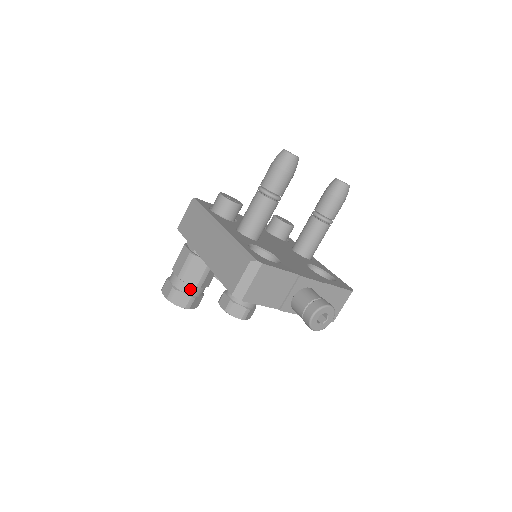
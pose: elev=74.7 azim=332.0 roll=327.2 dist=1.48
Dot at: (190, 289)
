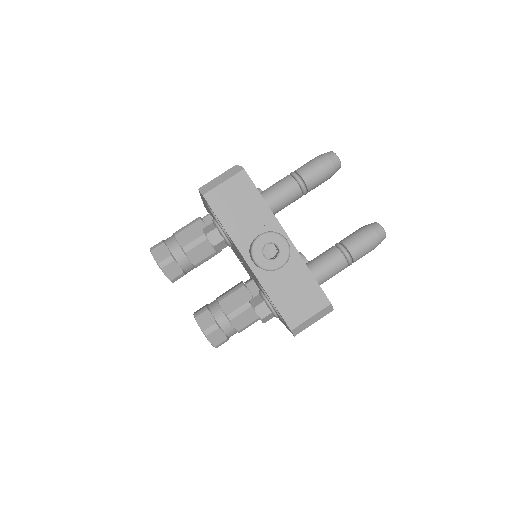
Dot at: (176, 248)
